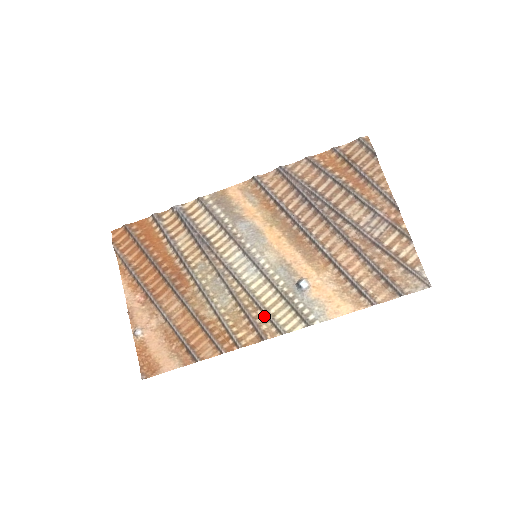
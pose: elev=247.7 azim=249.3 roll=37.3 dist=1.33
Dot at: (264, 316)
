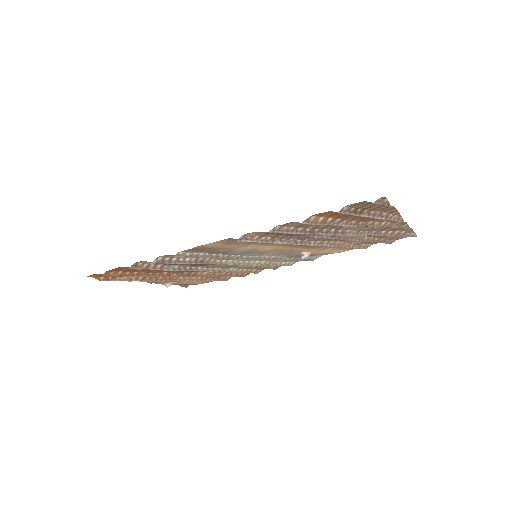
Dot at: (273, 265)
